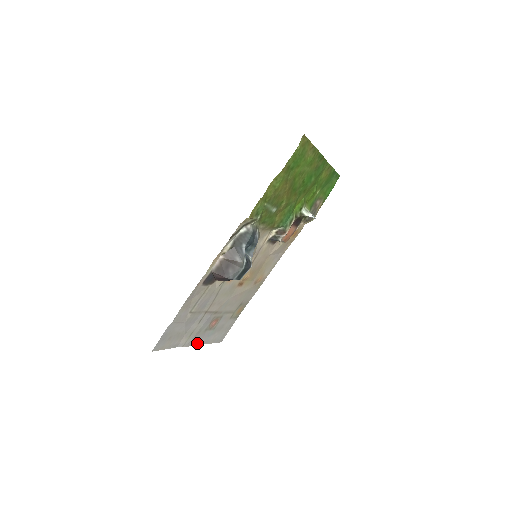
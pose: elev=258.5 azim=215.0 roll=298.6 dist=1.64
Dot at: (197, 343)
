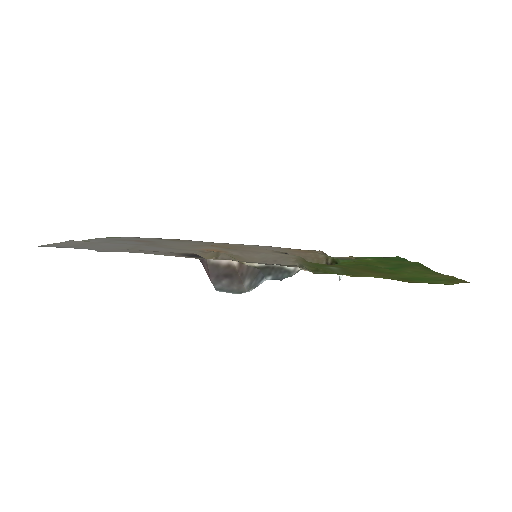
Dot at: occluded
